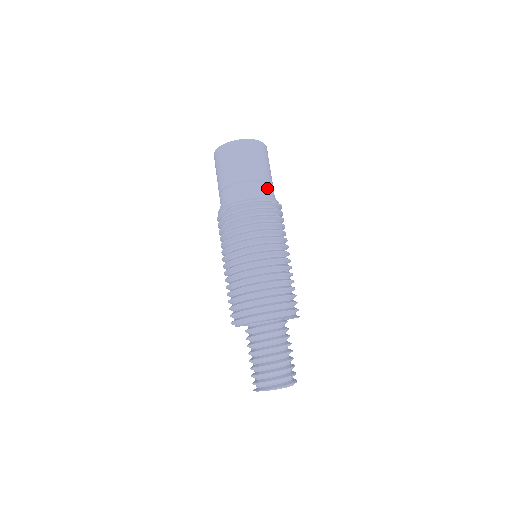
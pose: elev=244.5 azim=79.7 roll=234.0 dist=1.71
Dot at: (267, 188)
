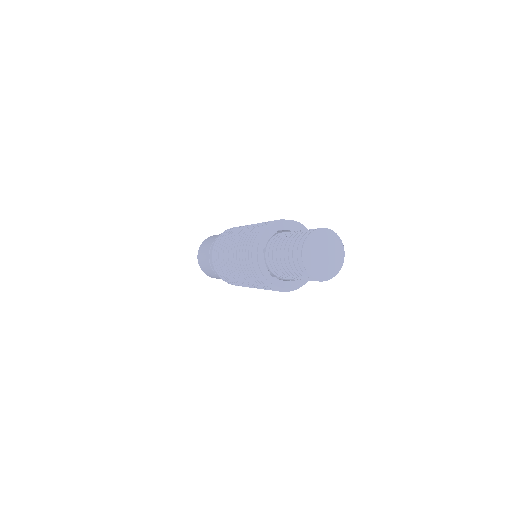
Dot at: occluded
